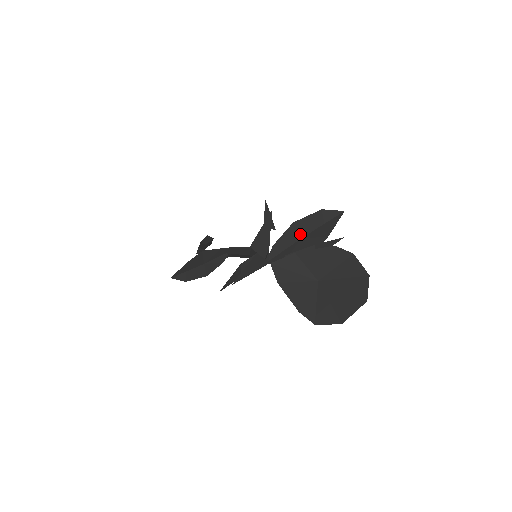
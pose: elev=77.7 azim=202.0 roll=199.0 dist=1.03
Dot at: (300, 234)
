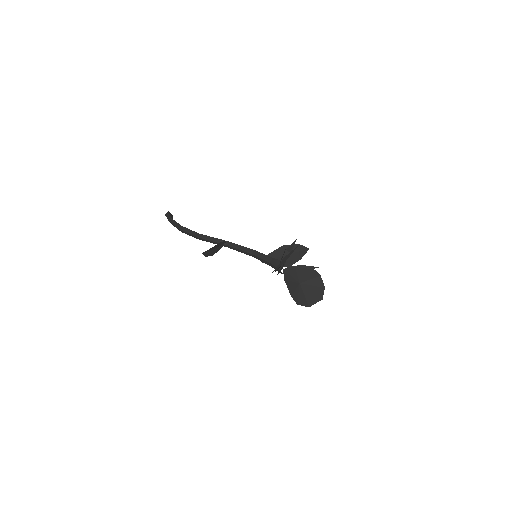
Dot at: (285, 253)
